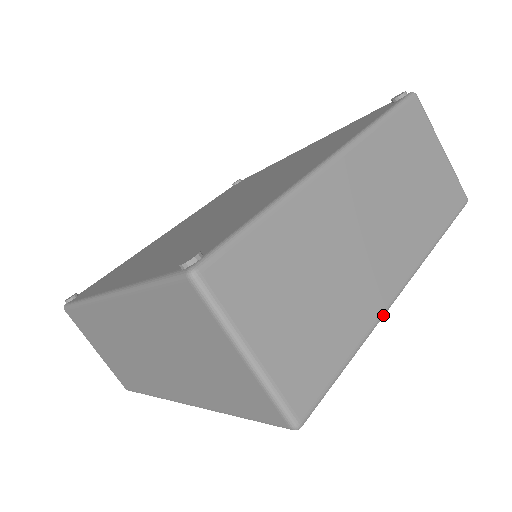
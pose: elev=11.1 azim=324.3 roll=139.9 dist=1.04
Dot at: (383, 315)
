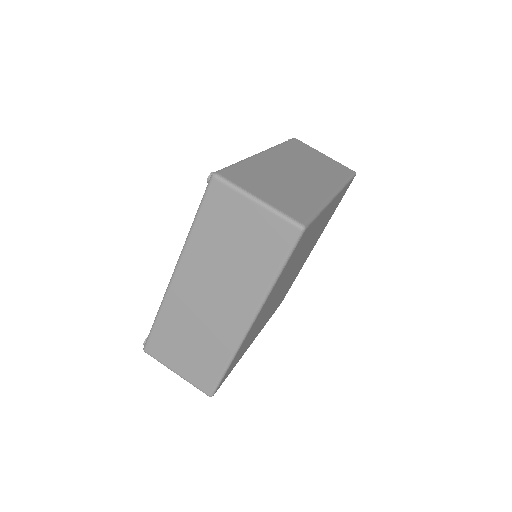
Dot at: (240, 343)
